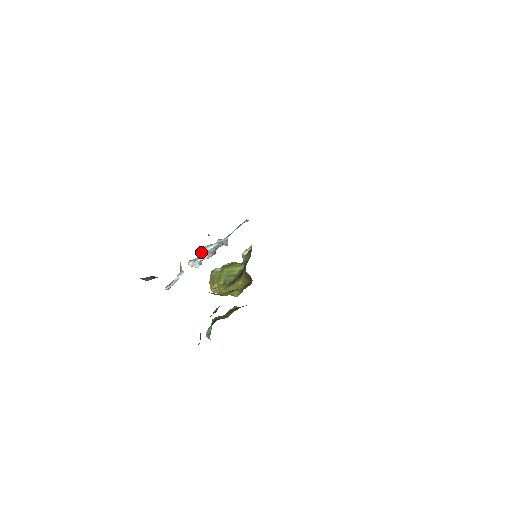
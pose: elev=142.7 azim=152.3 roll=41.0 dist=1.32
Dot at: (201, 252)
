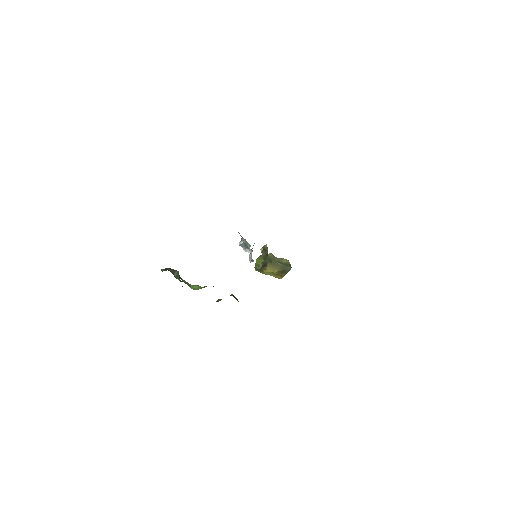
Dot at: occluded
